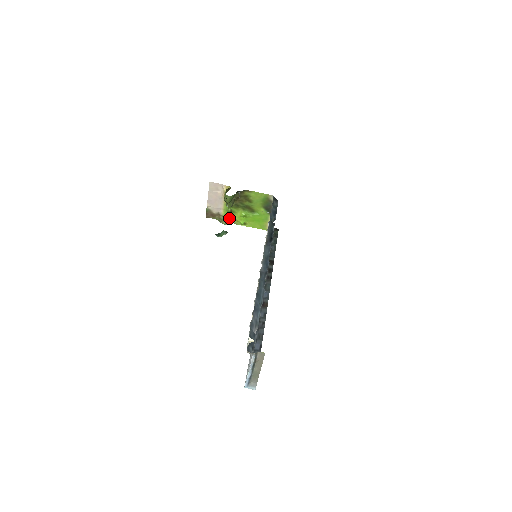
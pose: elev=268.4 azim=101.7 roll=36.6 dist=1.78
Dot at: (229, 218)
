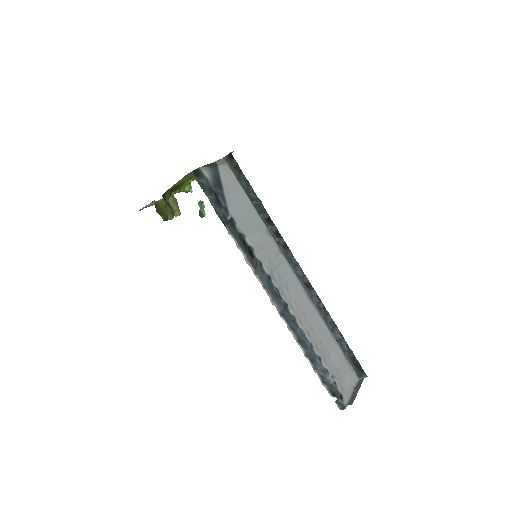
Dot at: (186, 187)
